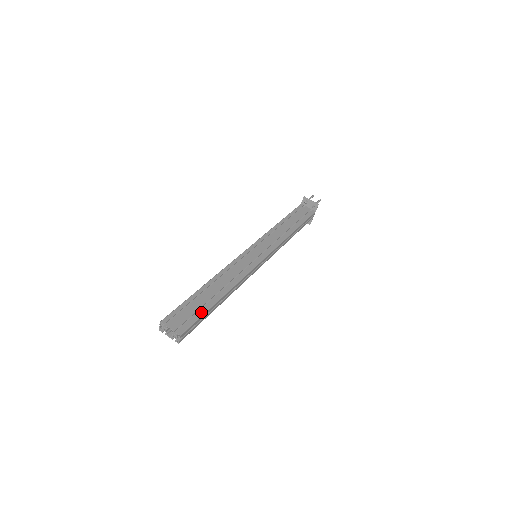
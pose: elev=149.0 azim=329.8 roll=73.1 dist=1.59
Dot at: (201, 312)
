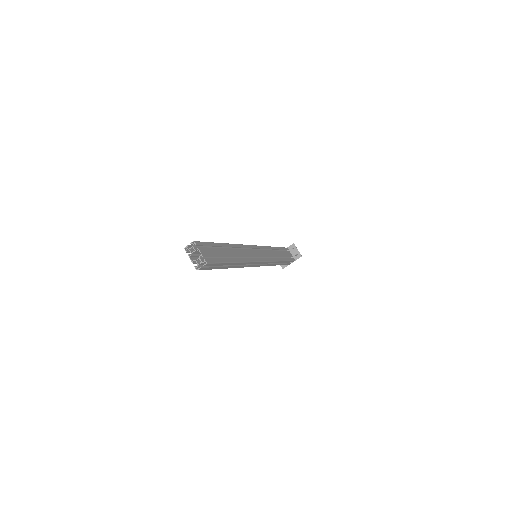
Dot at: (222, 260)
